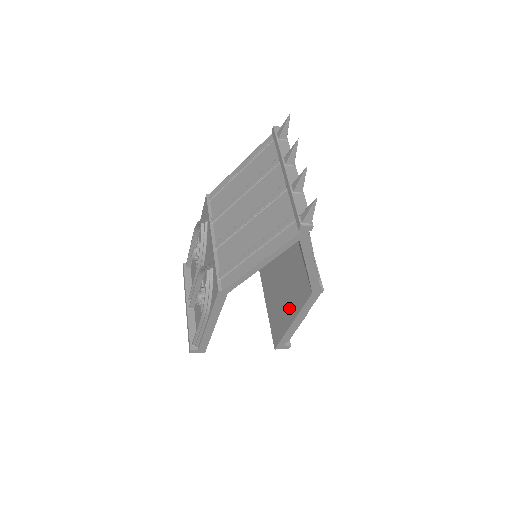
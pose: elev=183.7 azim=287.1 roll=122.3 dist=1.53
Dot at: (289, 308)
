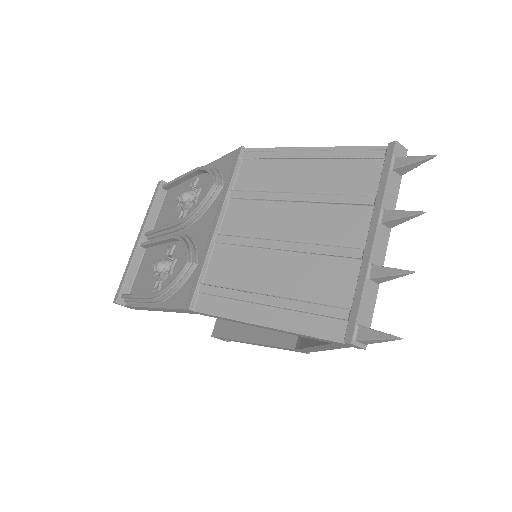
Dot at: occluded
